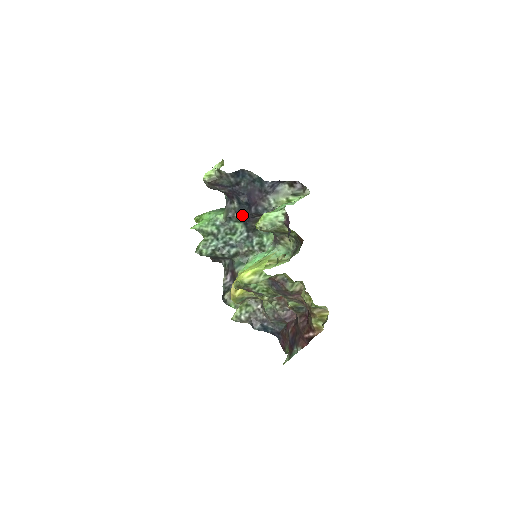
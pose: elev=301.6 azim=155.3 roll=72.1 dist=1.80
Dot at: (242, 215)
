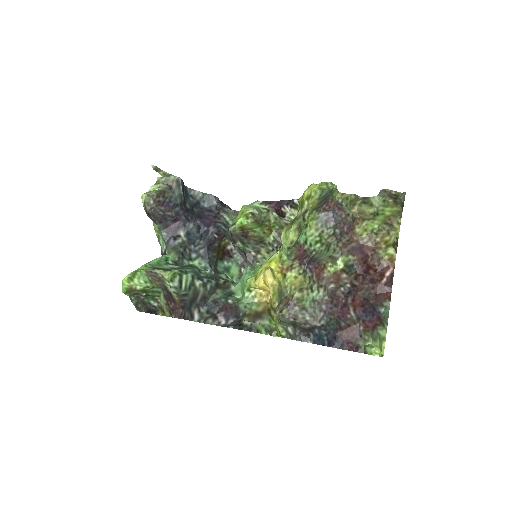
Dot at: (195, 248)
